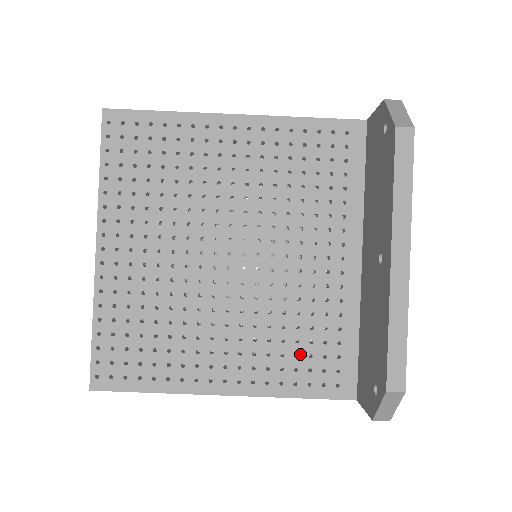
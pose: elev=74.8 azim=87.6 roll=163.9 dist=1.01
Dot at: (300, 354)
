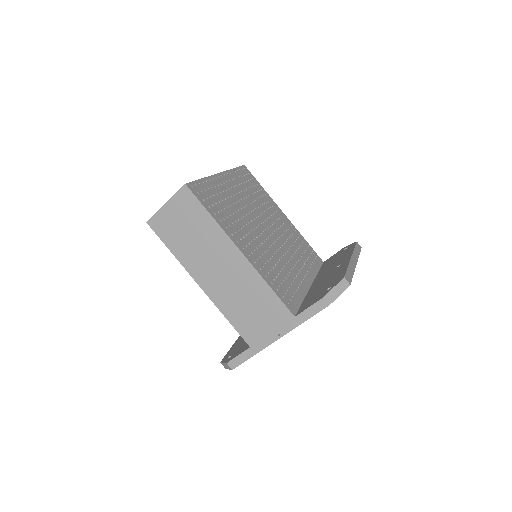
Dot at: (278, 278)
